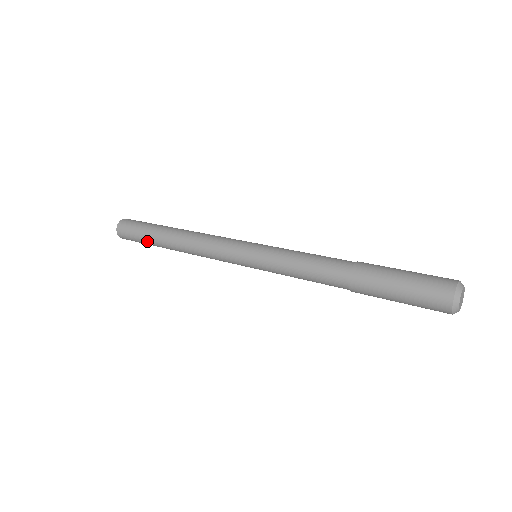
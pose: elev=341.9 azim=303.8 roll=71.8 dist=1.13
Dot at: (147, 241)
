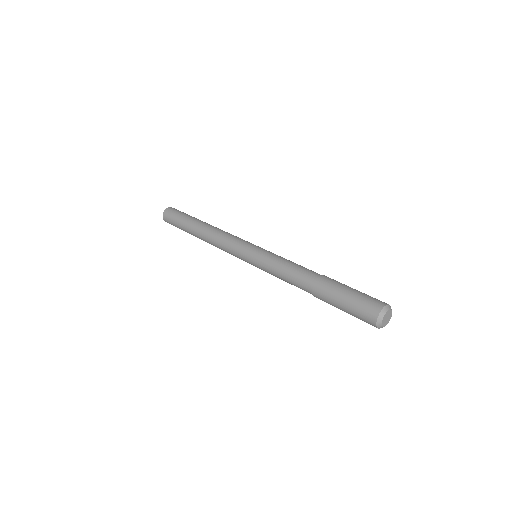
Dot at: (183, 229)
